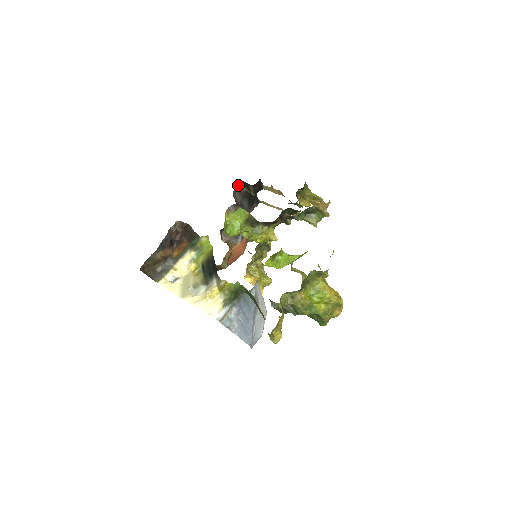
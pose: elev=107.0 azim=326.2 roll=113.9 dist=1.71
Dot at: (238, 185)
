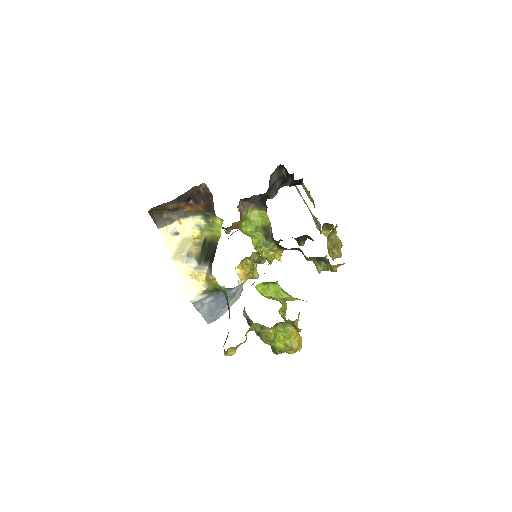
Dot at: (281, 167)
